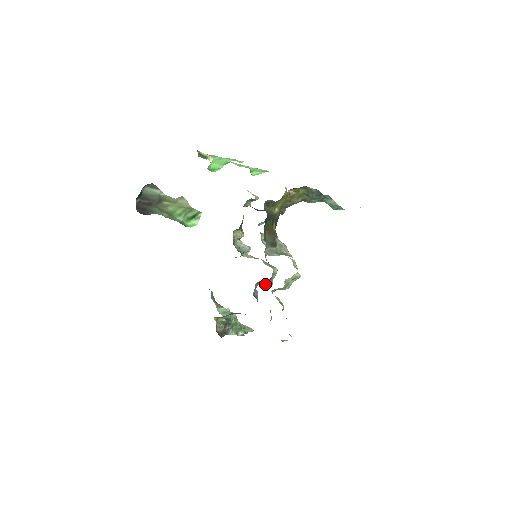
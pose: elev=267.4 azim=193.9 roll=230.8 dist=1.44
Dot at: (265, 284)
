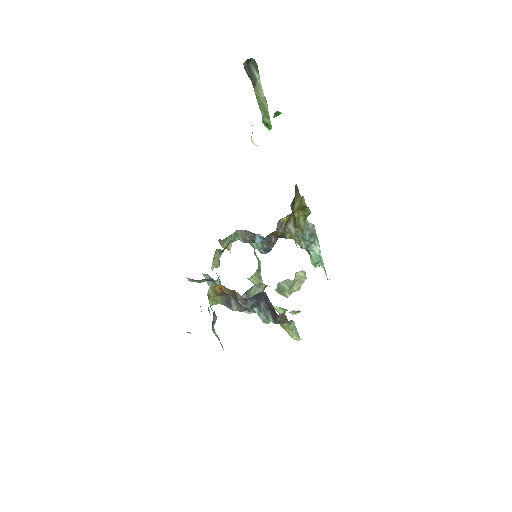
Dot at: occluded
